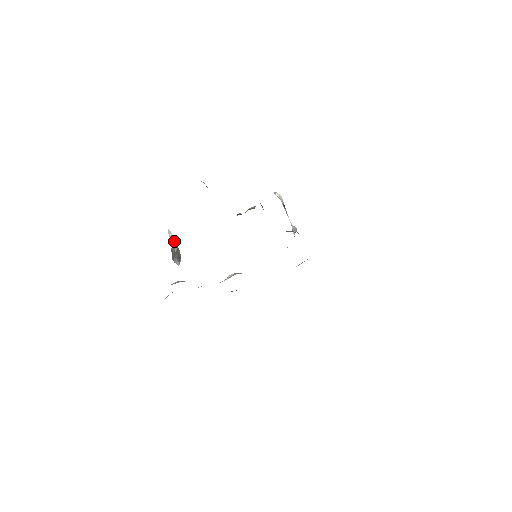
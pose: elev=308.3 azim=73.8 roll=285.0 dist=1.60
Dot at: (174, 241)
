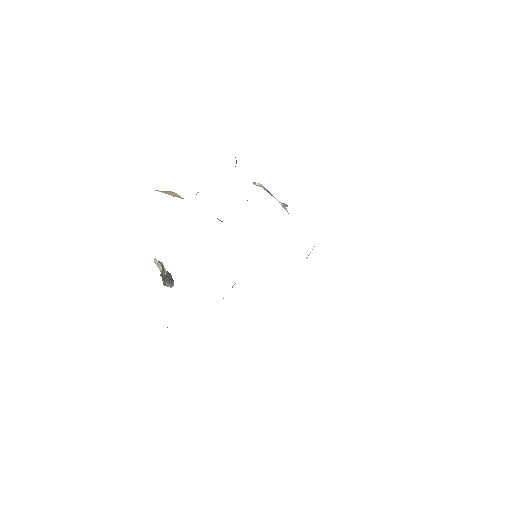
Dot at: (161, 265)
